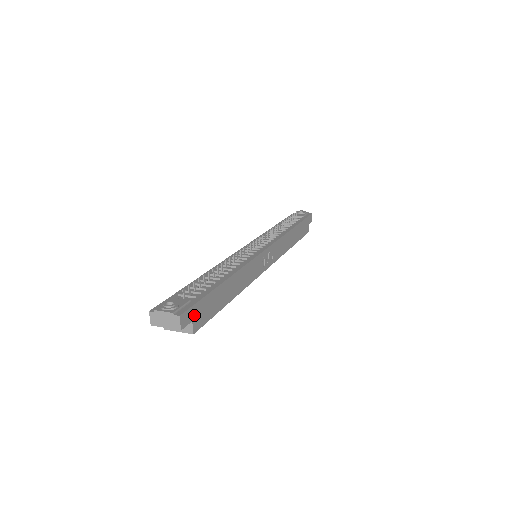
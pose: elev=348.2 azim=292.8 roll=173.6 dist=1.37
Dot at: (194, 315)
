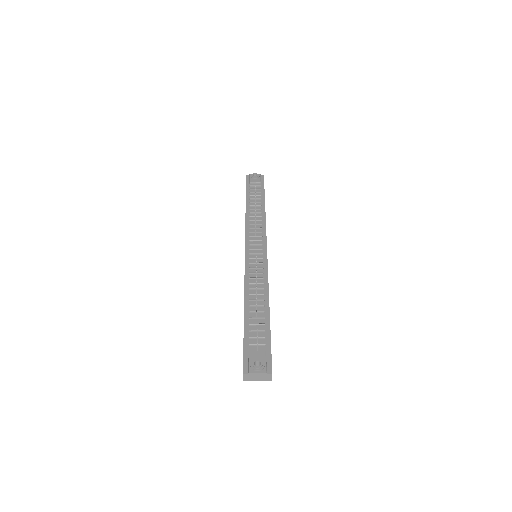
Dot at: occluded
